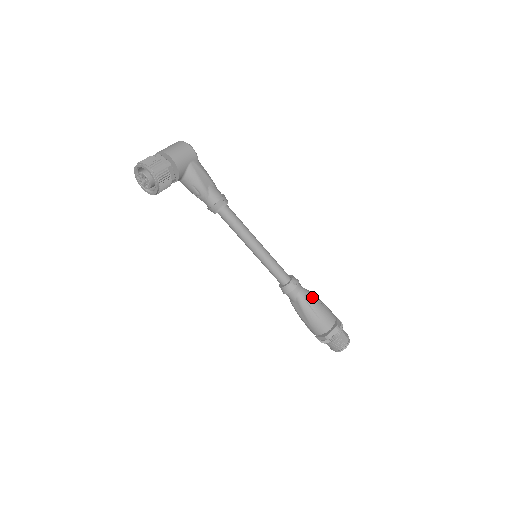
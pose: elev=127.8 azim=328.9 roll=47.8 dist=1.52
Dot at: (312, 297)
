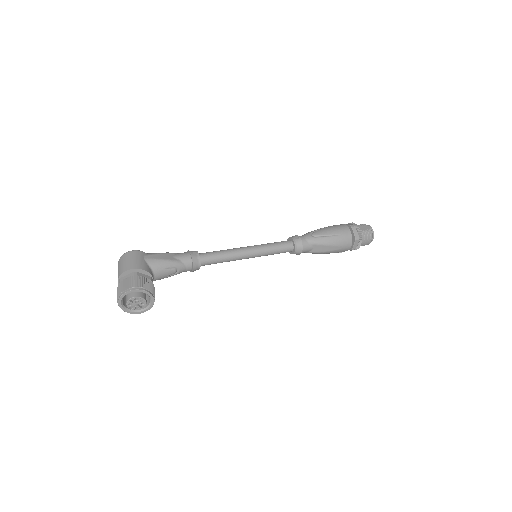
Dot at: (316, 232)
